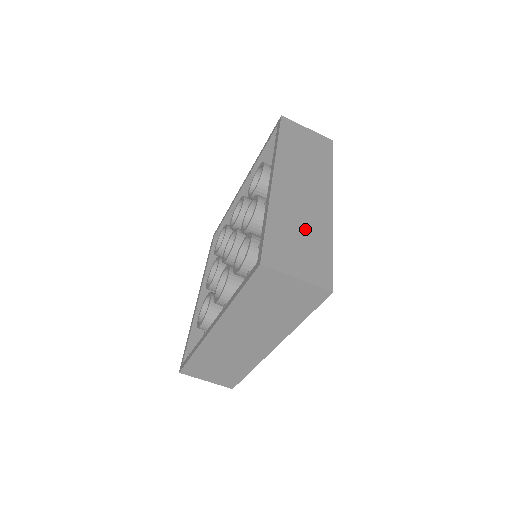
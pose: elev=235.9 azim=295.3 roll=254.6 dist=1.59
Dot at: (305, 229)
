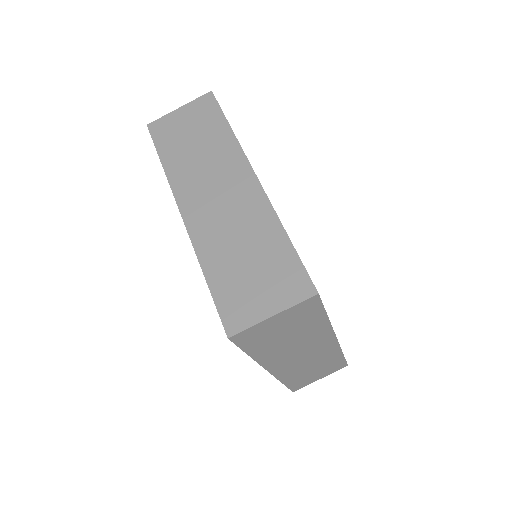
Dot at: occluded
